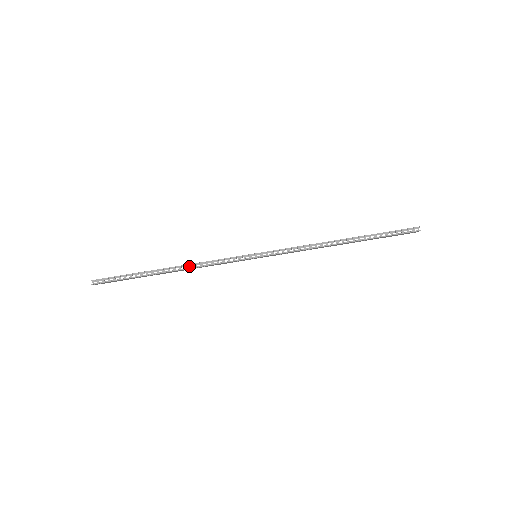
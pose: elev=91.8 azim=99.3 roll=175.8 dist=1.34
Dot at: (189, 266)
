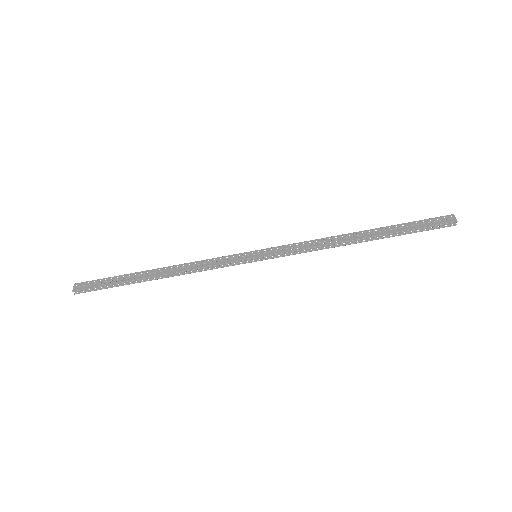
Dot at: (179, 269)
